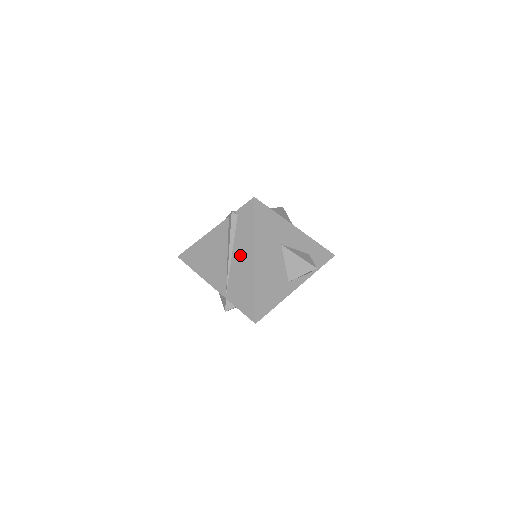
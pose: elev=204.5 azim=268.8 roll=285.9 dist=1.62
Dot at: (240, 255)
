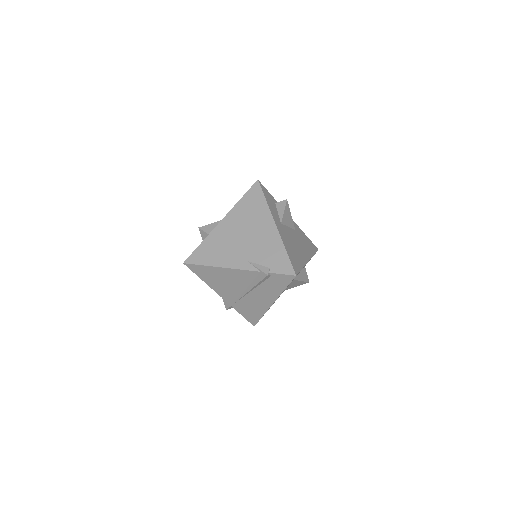
Dot at: (260, 295)
